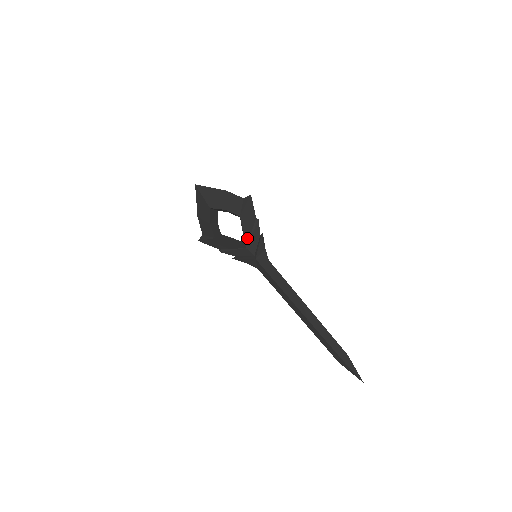
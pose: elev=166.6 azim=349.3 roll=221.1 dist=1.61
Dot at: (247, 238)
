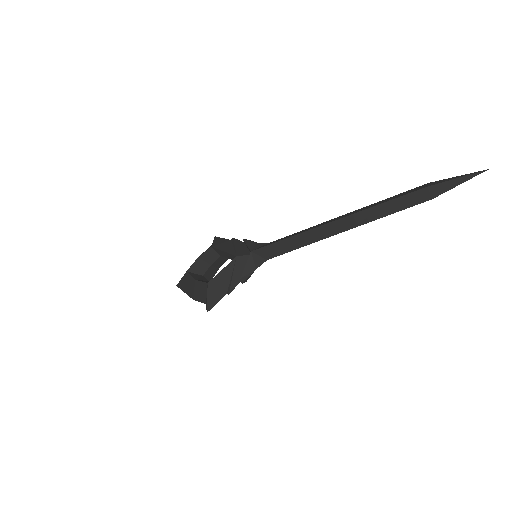
Dot at: (232, 252)
